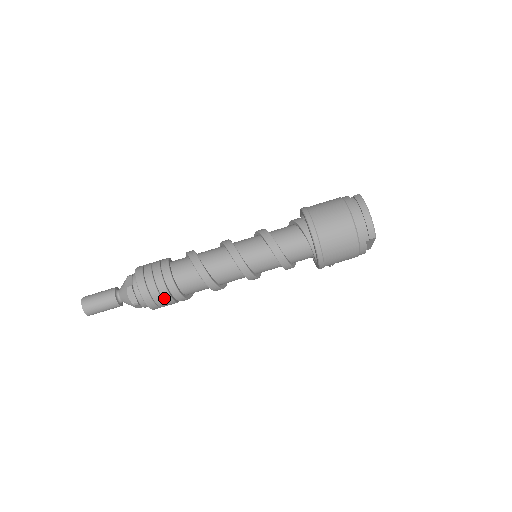
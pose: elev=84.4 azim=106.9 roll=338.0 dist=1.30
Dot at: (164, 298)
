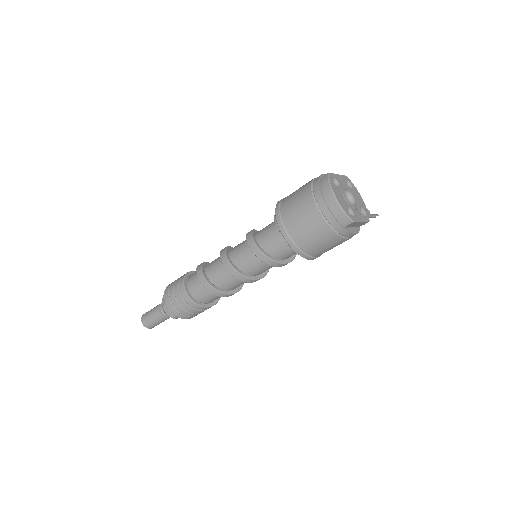
Dot at: (190, 312)
